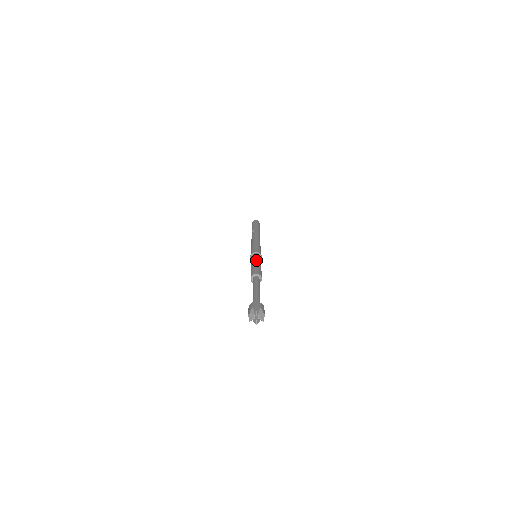
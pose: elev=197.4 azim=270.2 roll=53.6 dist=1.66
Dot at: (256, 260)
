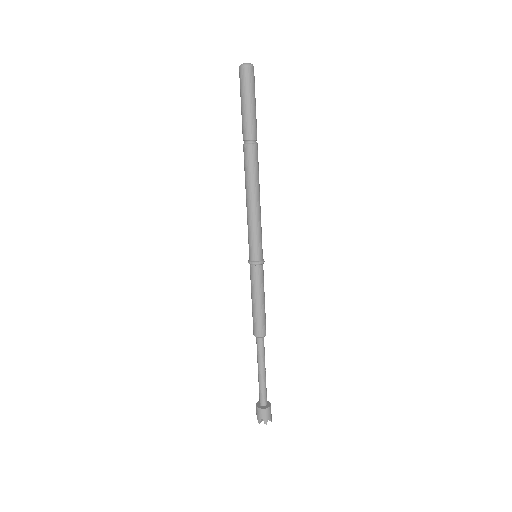
Dot at: (259, 294)
